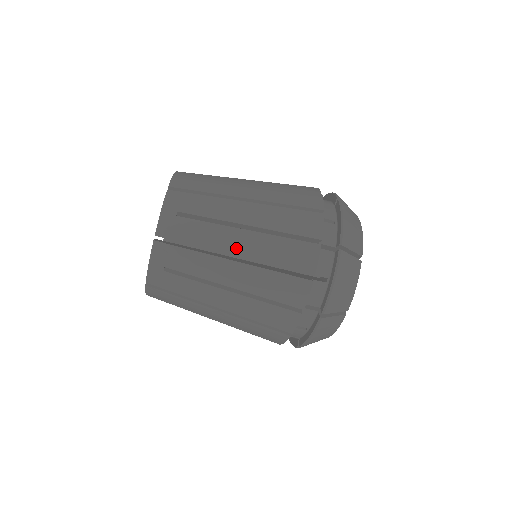
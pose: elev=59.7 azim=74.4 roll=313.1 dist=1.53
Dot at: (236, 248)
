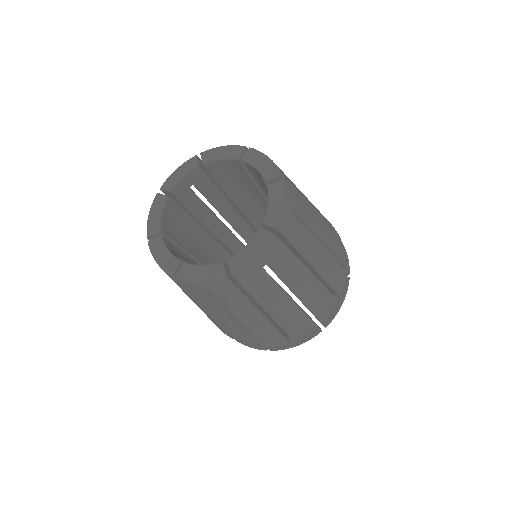
Dot at: (216, 316)
